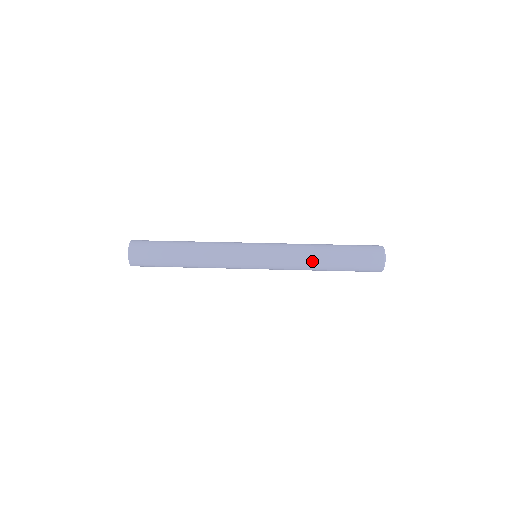
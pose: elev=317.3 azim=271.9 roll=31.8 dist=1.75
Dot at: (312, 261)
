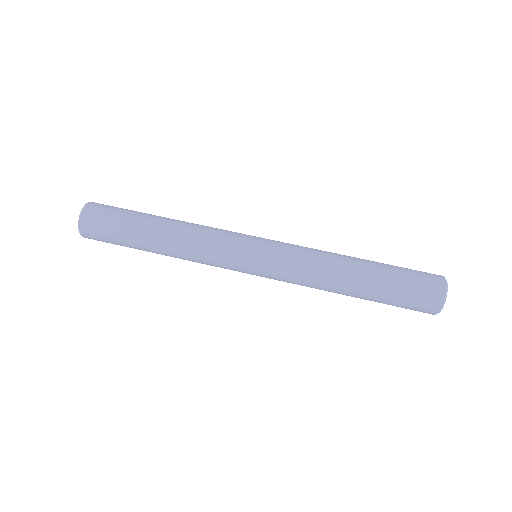
Dot at: (331, 290)
